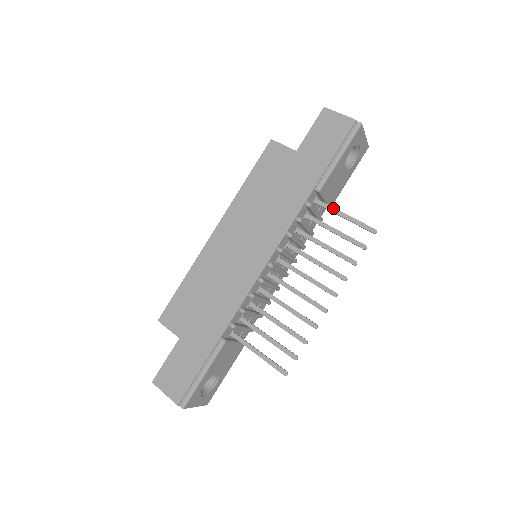
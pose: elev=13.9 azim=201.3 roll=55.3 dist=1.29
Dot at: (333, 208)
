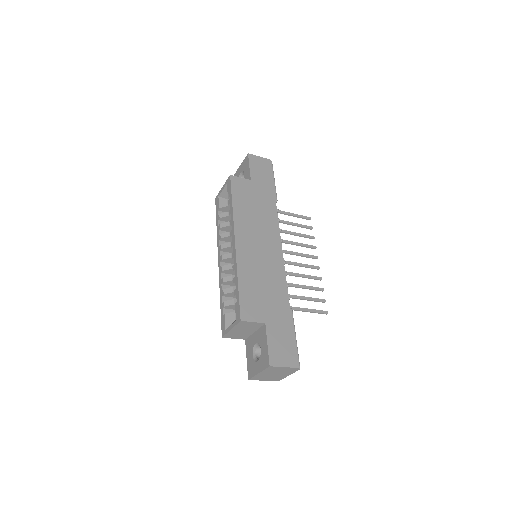
Dot at: (284, 211)
